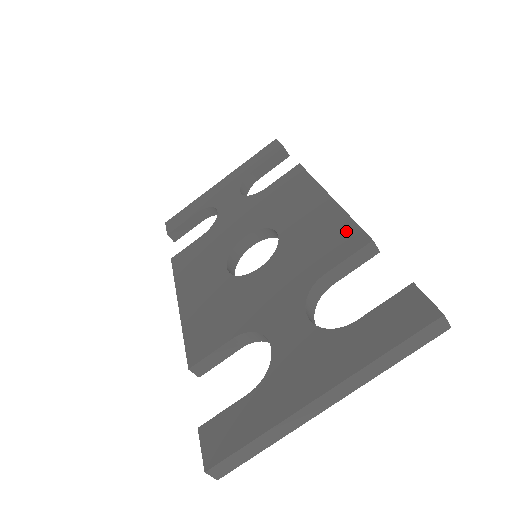
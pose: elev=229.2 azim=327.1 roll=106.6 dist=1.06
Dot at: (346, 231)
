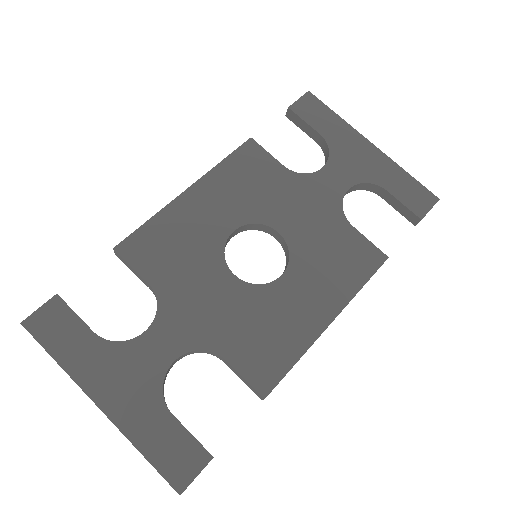
Dot at: (278, 363)
